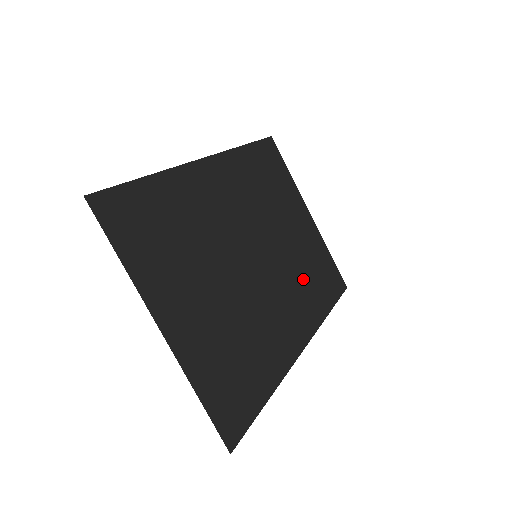
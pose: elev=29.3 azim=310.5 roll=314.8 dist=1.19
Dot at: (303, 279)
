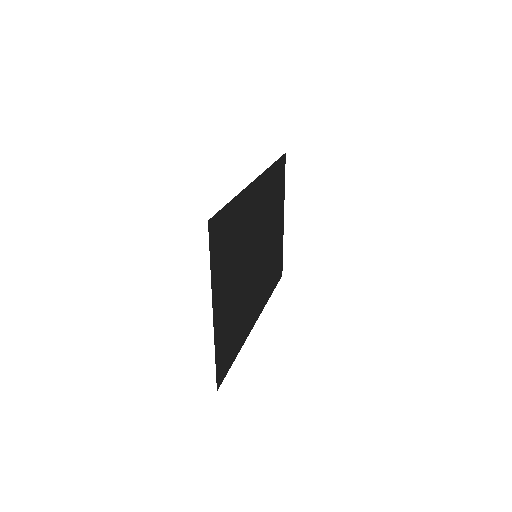
Dot at: (268, 271)
